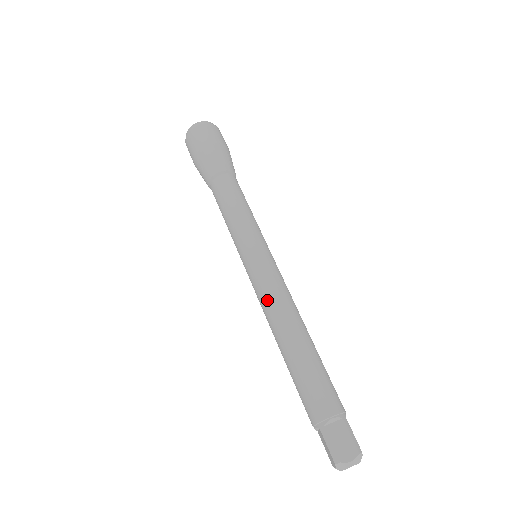
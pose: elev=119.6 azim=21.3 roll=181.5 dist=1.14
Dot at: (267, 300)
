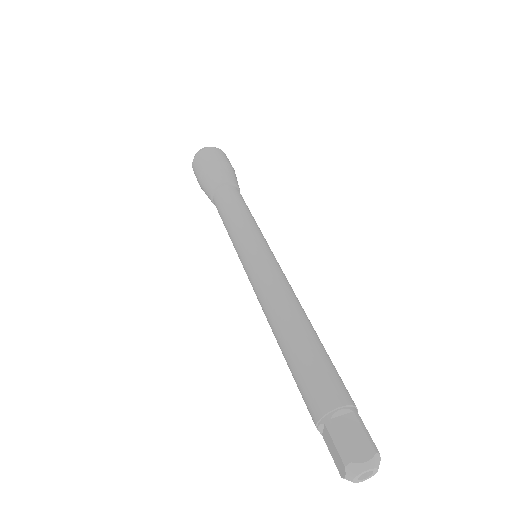
Dot at: (266, 290)
